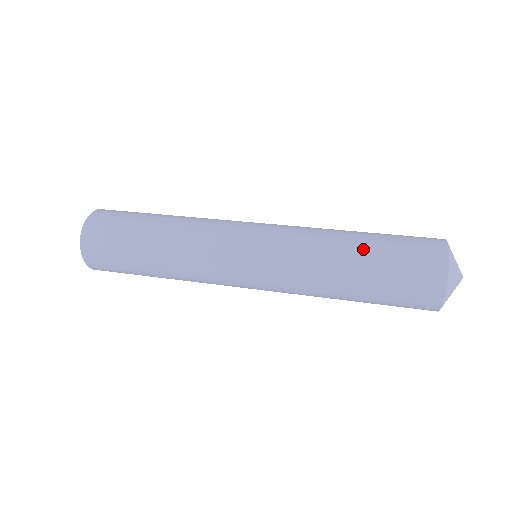
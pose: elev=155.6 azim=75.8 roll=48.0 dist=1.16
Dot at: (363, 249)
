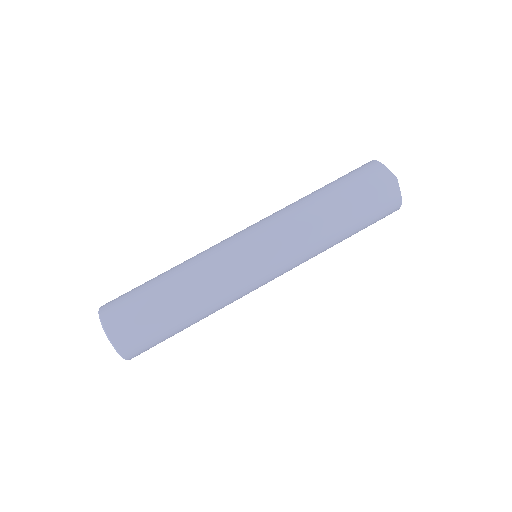
Dot at: (340, 208)
